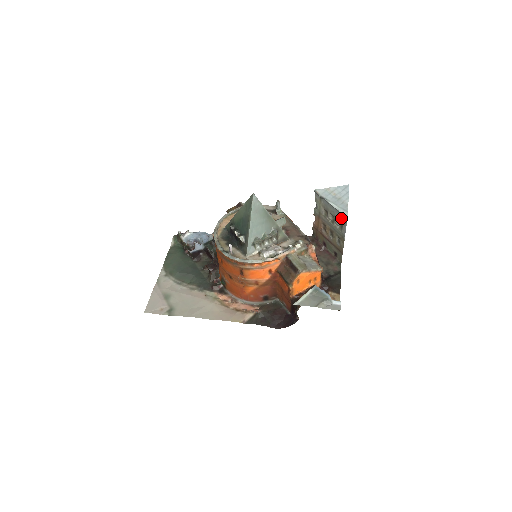
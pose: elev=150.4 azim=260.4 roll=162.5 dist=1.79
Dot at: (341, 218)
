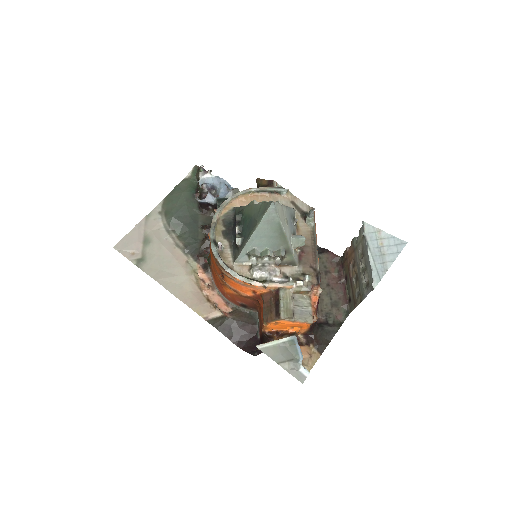
Dot at: (371, 279)
